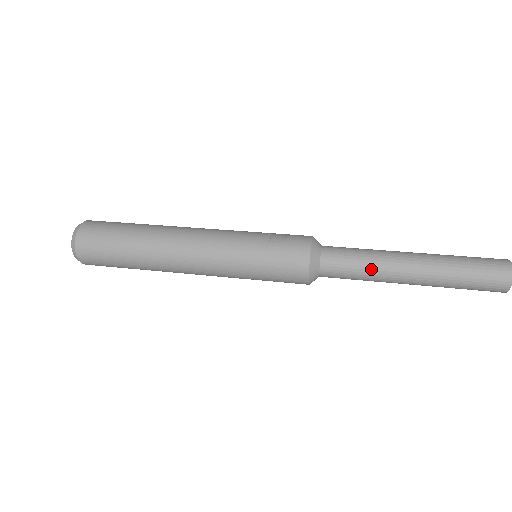
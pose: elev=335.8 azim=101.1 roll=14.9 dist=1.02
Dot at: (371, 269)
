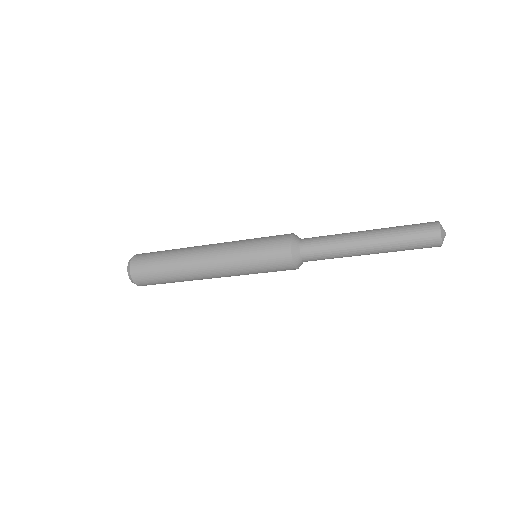
Dot at: (336, 237)
